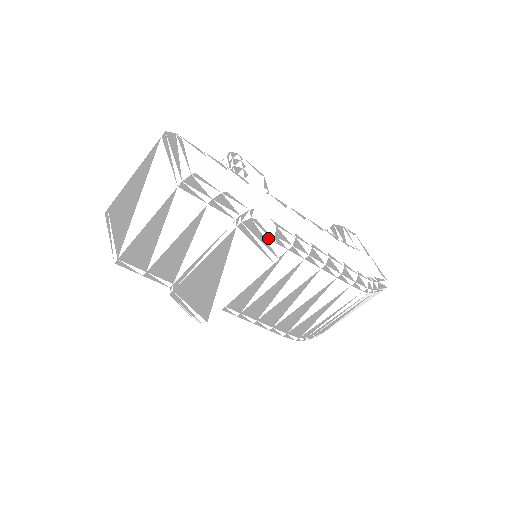
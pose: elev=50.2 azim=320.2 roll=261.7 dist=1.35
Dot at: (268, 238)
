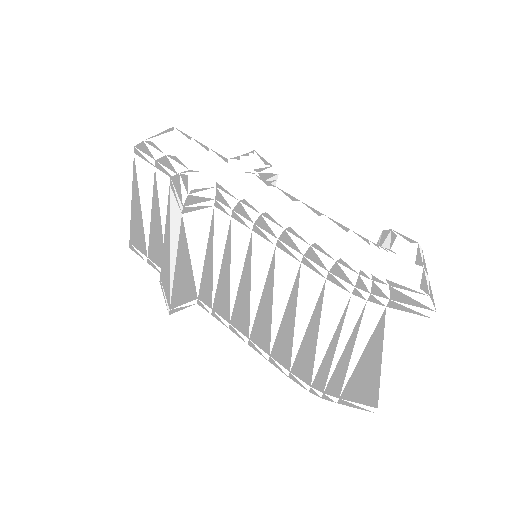
Dot at: (183, 188)
